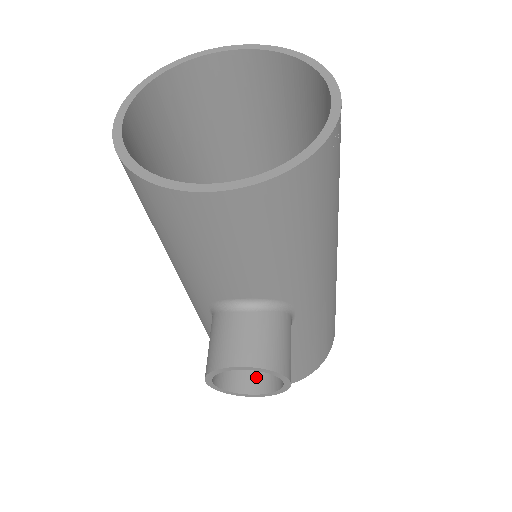
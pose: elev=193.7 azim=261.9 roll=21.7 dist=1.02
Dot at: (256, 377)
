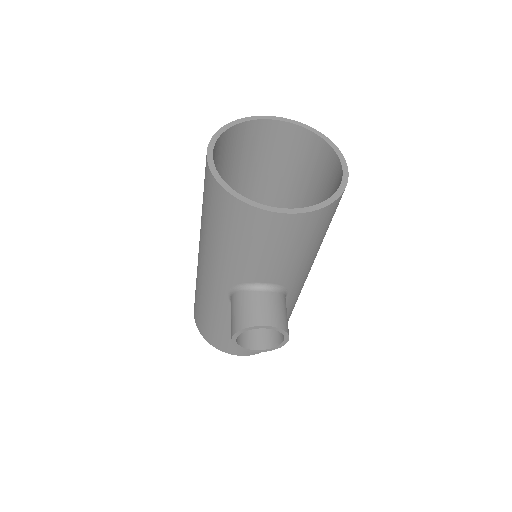
Dot at: (258, 339)
